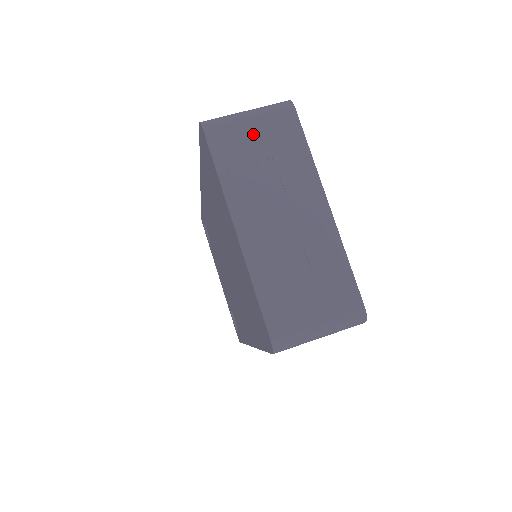
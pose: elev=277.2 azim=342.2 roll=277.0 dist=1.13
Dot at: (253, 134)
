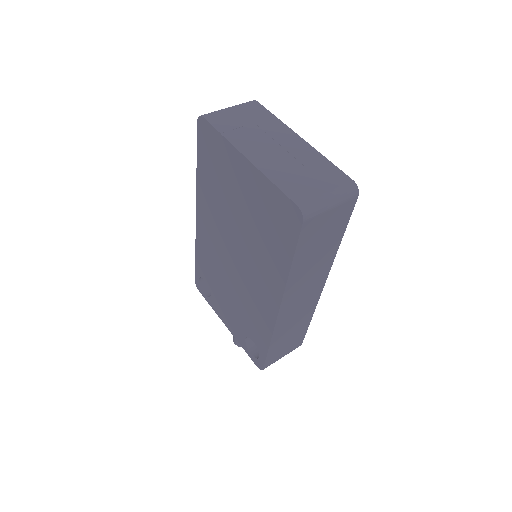
Dot at: (236, 114)
